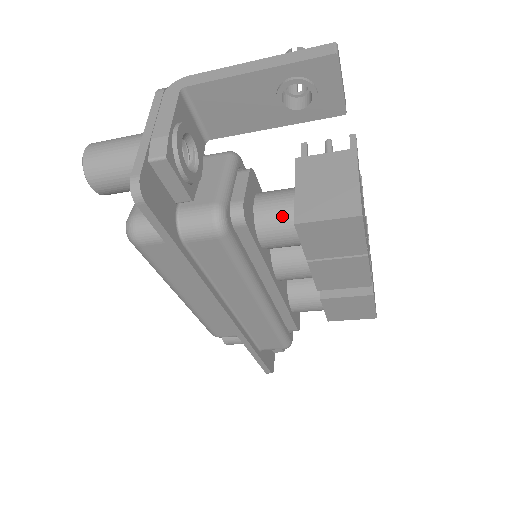
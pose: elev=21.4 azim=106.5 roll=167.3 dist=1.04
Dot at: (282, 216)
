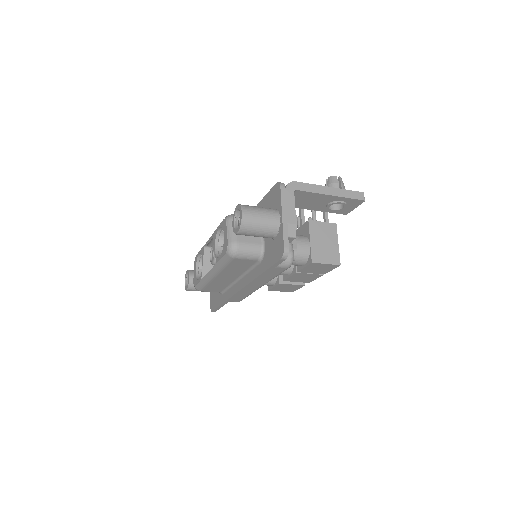
Dot at: (303, 254)
